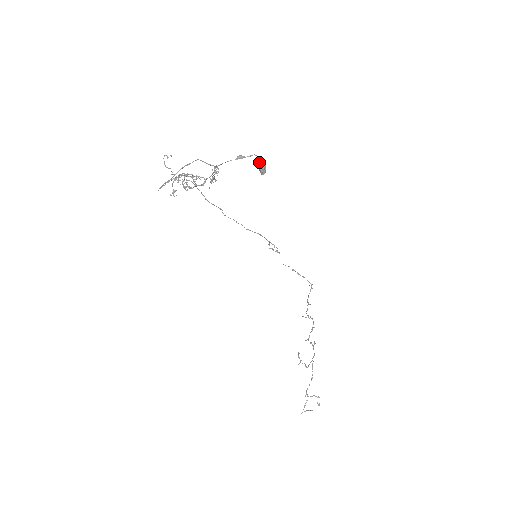
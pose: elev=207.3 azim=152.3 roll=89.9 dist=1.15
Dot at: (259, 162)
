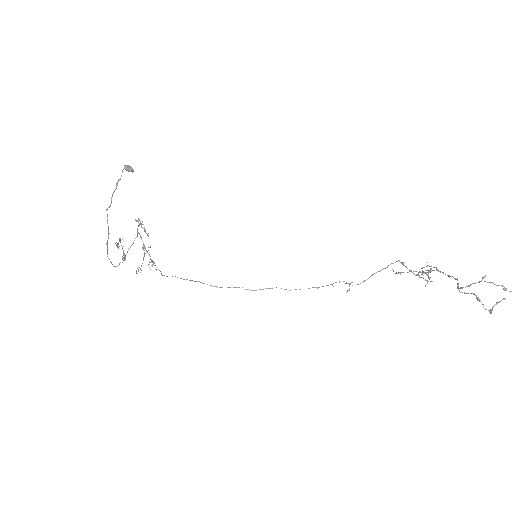
Dot at: (125, 169)
